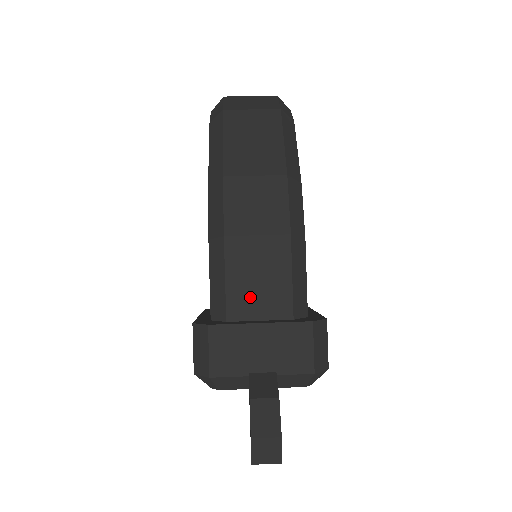
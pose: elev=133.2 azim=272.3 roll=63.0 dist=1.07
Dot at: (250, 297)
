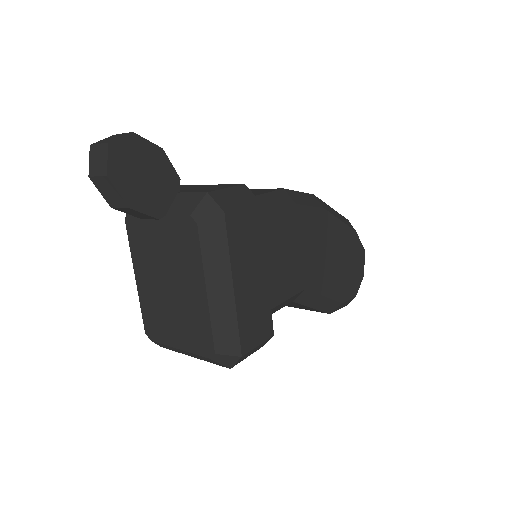
Dot at: occluded
